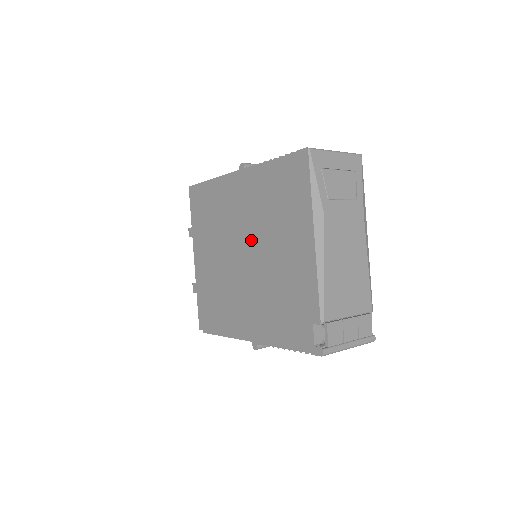
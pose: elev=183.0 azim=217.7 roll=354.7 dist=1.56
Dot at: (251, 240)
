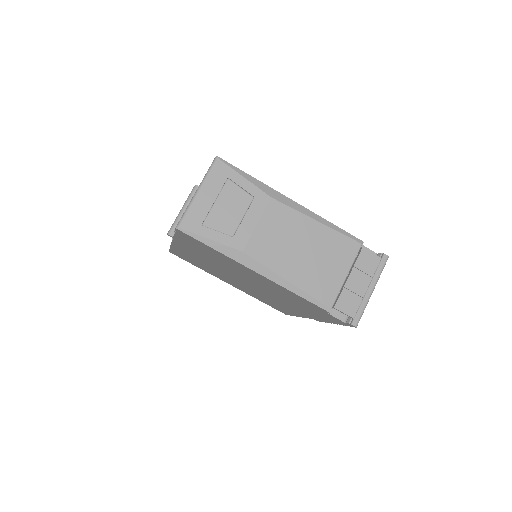
Dot at: (235, 275)
